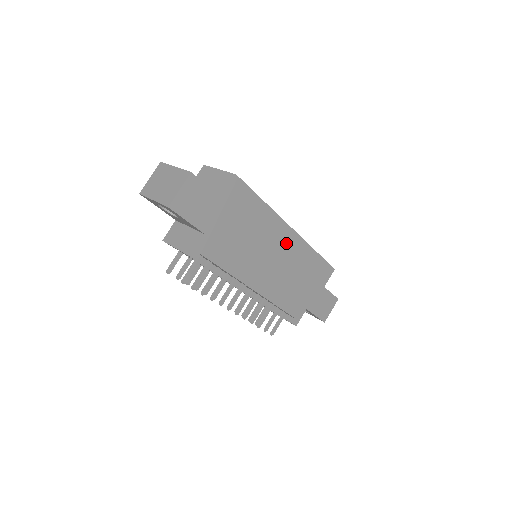
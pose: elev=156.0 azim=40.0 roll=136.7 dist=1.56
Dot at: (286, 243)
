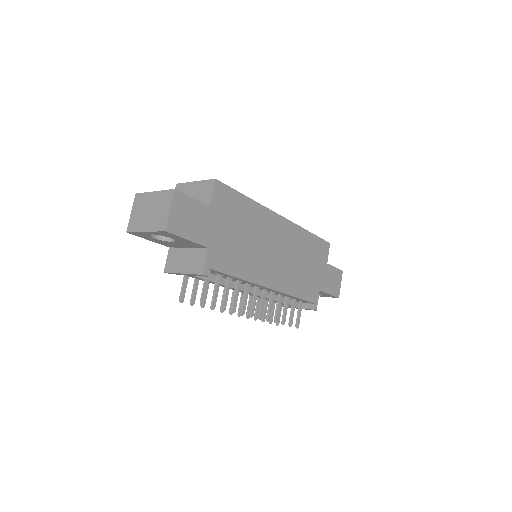
Dot at: (281, 232)
